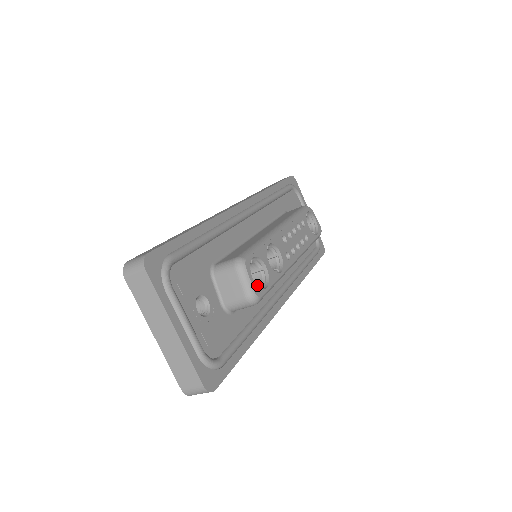
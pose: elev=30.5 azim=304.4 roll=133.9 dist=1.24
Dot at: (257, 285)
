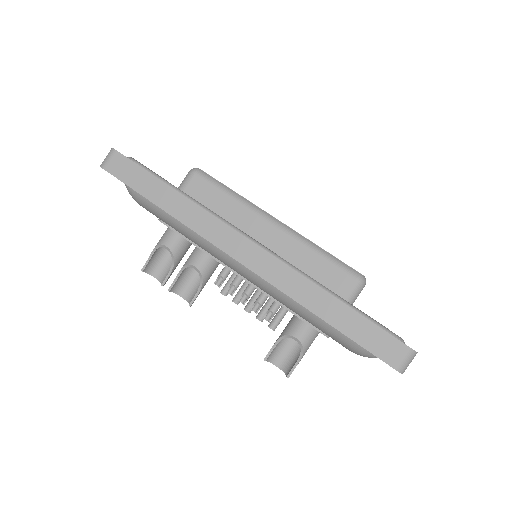
Dot at: occluded
